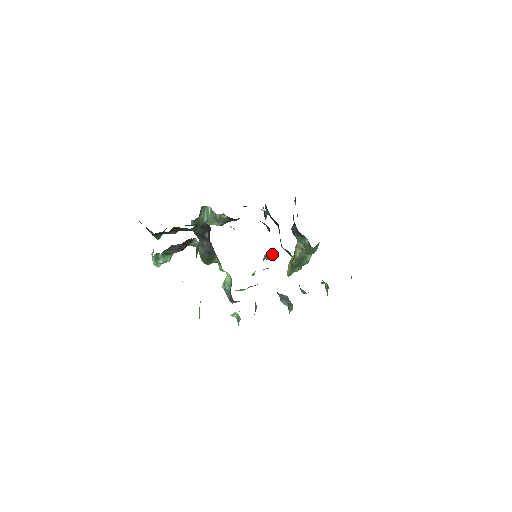
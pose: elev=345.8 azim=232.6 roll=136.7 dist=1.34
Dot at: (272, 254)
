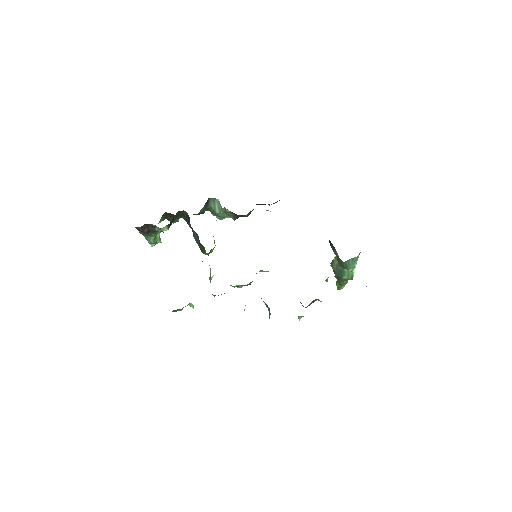
Dot at: occluded
